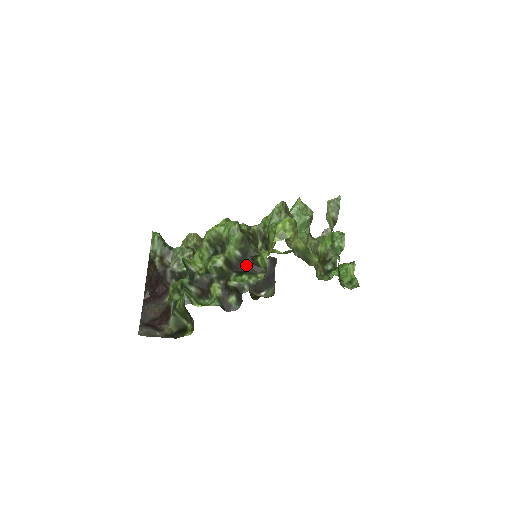
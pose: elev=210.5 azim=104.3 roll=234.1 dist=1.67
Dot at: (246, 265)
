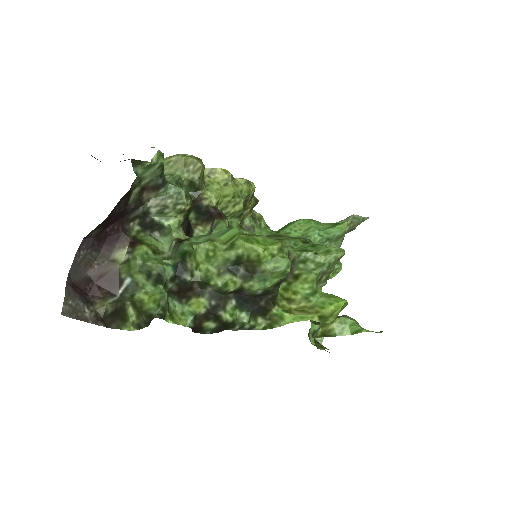
Dot at: (255, 302)
